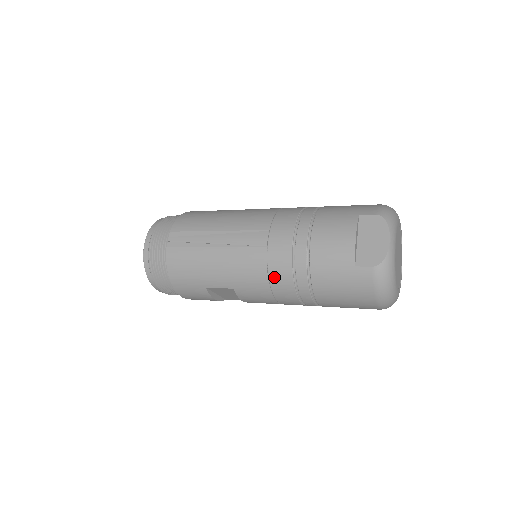
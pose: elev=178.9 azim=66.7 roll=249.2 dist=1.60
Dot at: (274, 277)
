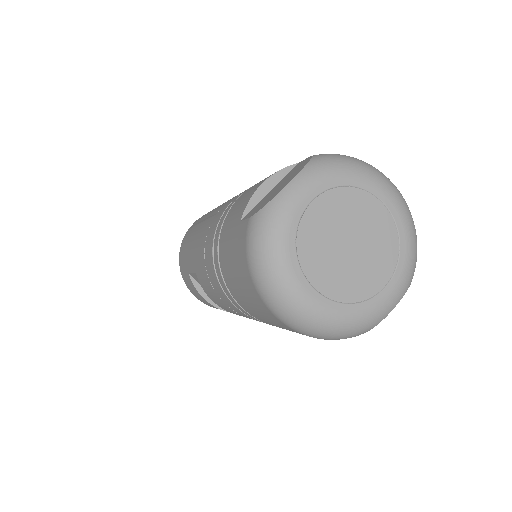
Dot at: (206, 250)
